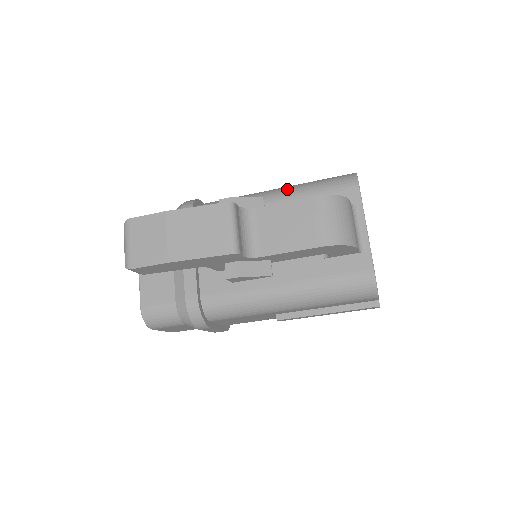
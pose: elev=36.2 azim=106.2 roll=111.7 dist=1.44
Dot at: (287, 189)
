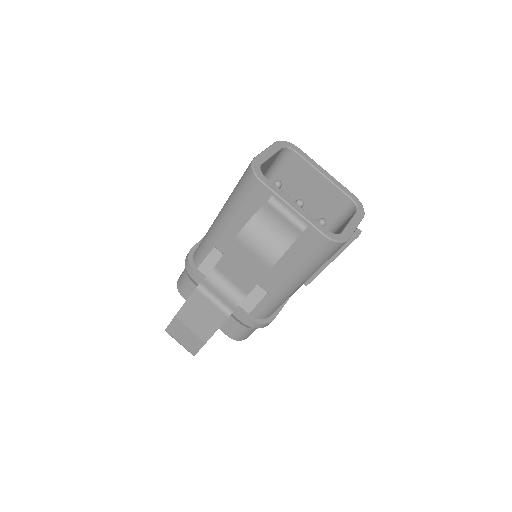
Dot at: (224, 213)
